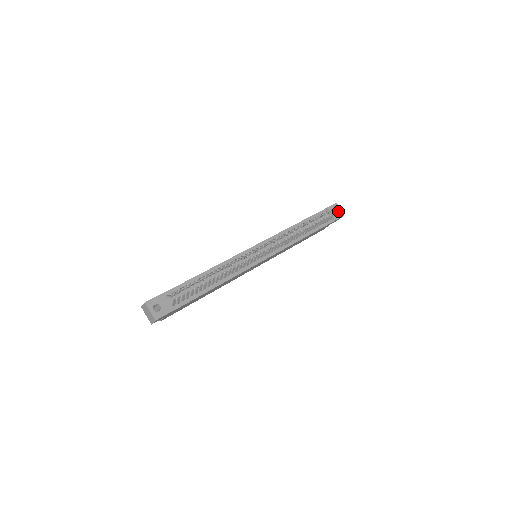
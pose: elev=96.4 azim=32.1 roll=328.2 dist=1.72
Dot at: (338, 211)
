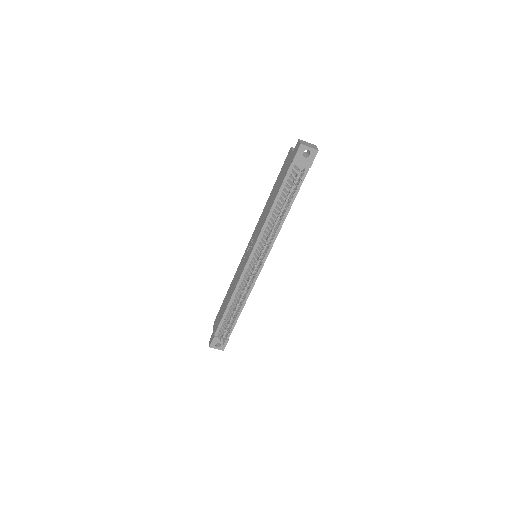
Dot at: occluded
